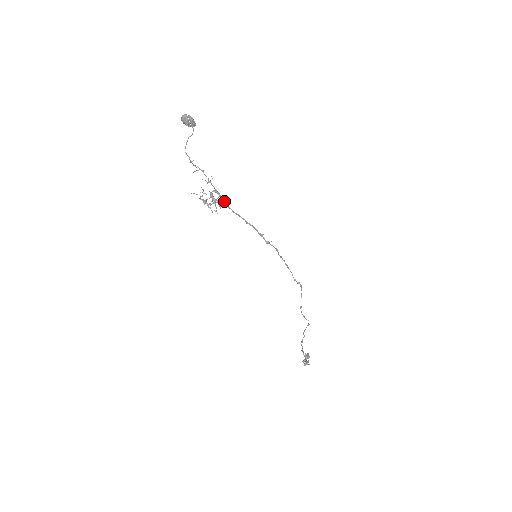
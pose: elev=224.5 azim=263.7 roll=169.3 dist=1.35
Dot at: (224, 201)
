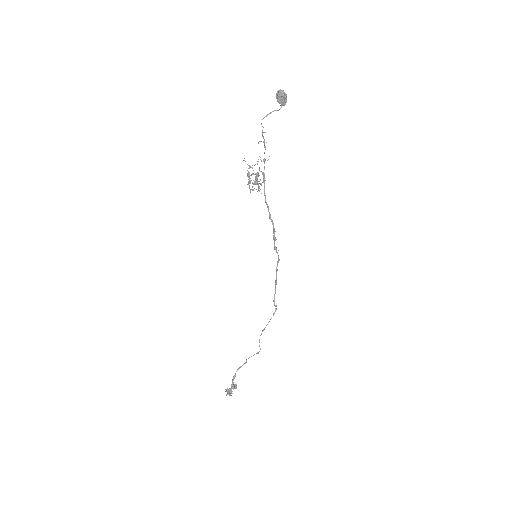
Dot at: (264, 186)
